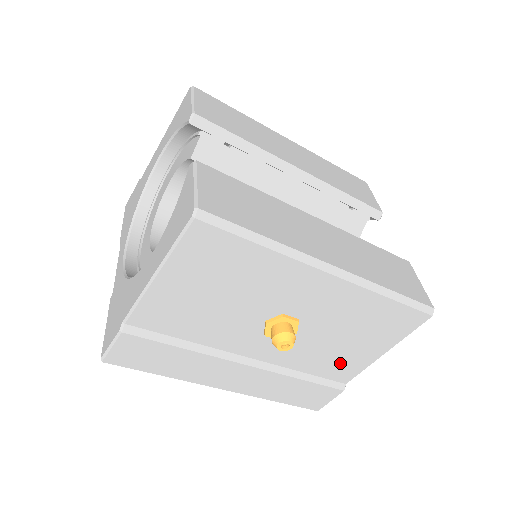
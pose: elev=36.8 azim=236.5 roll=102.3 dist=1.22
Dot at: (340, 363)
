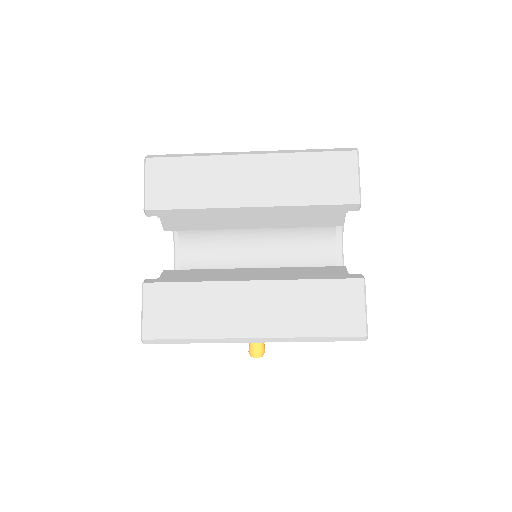
Dot at: occluded
